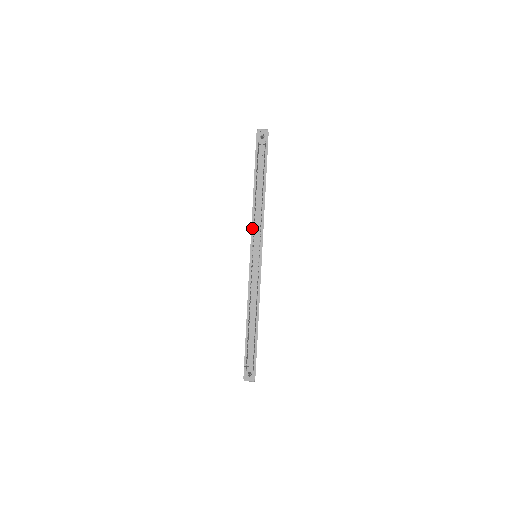
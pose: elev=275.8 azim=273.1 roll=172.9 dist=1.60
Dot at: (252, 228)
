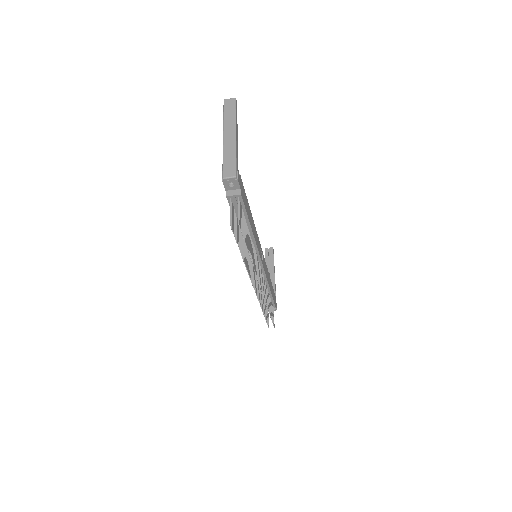
Dot at: occluded
